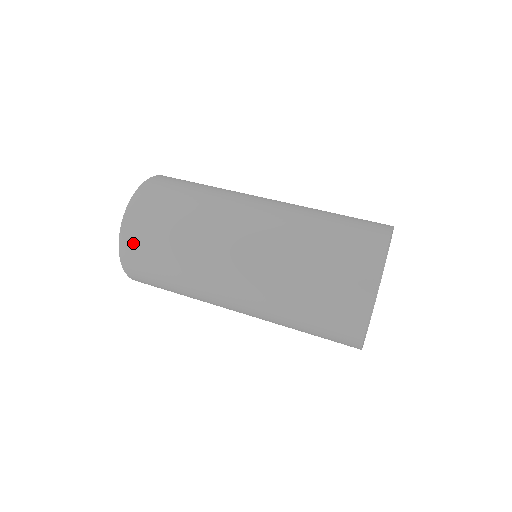
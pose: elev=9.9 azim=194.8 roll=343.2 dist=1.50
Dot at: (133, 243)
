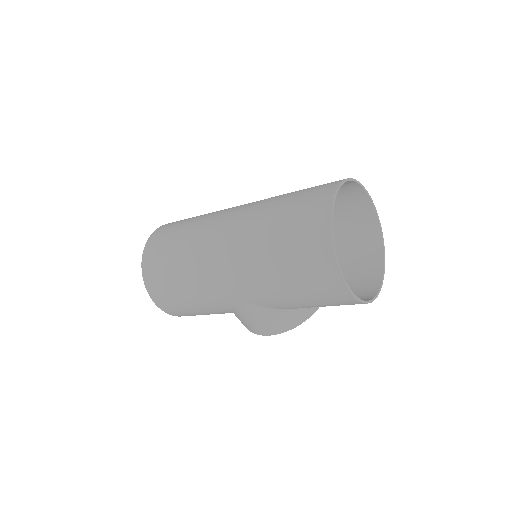
Dot at: (152, 251)
